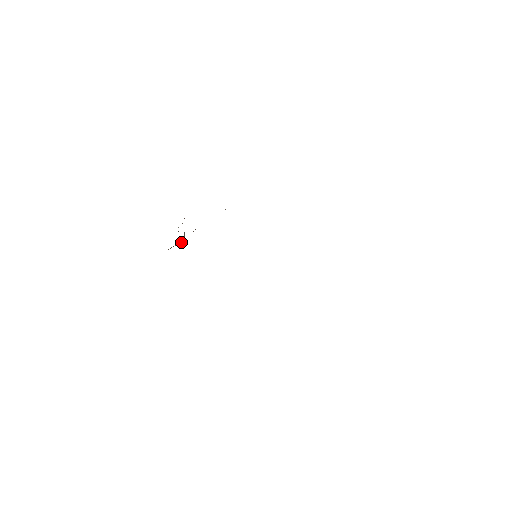
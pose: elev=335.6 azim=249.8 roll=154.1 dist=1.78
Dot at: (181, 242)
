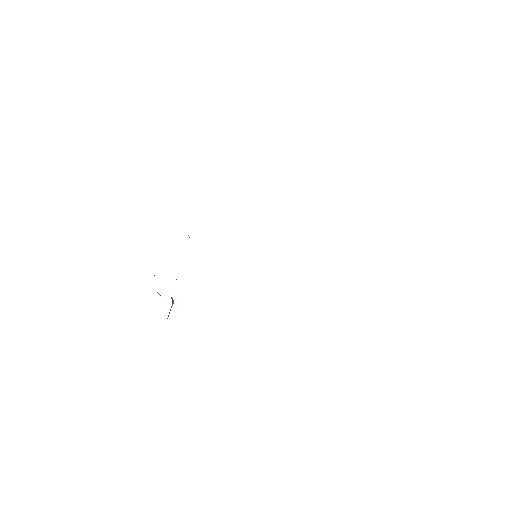
Dot at: (172, 304)
